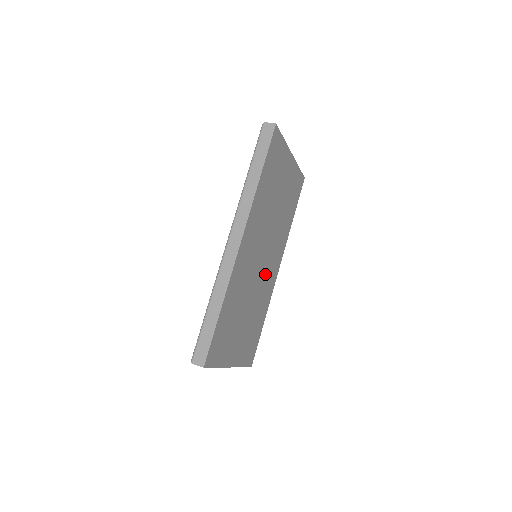
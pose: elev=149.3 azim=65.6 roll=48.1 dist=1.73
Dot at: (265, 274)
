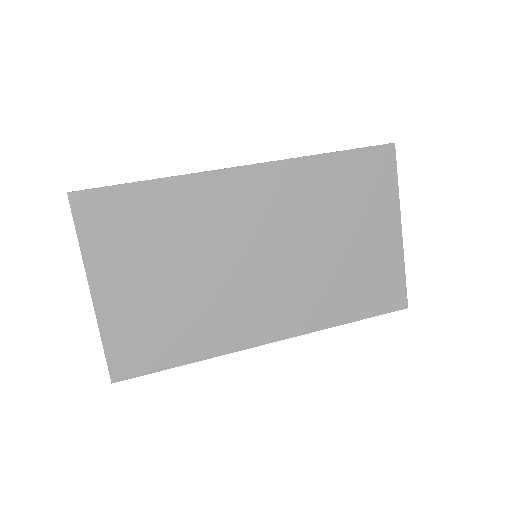
Dot at: (246, 293)
